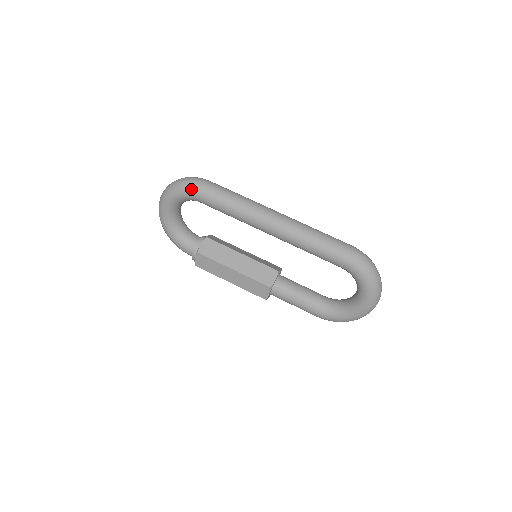
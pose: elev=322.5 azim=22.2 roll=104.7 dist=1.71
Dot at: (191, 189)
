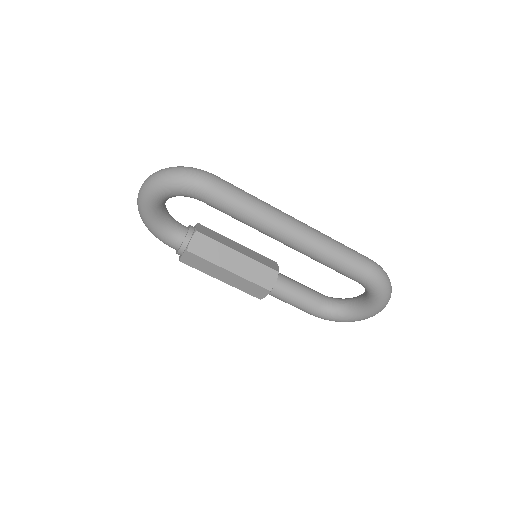
Dot at: (194, 188)
